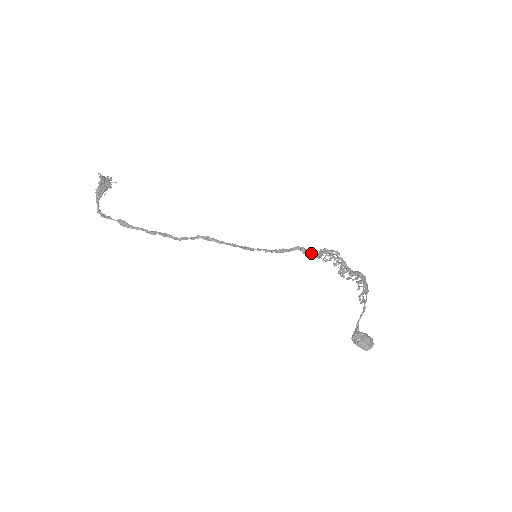
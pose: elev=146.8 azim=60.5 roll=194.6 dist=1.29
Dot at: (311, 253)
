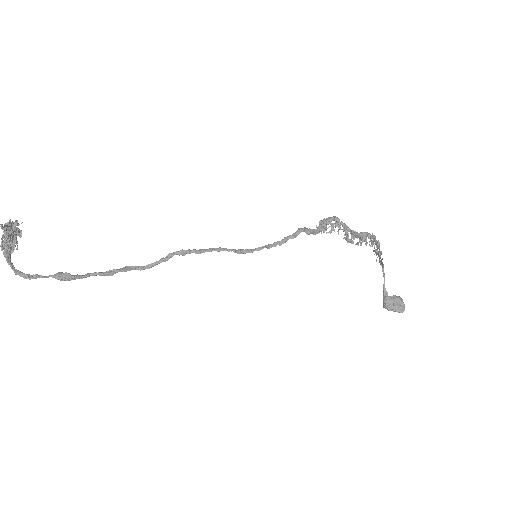
Dot at: (314, 230)
